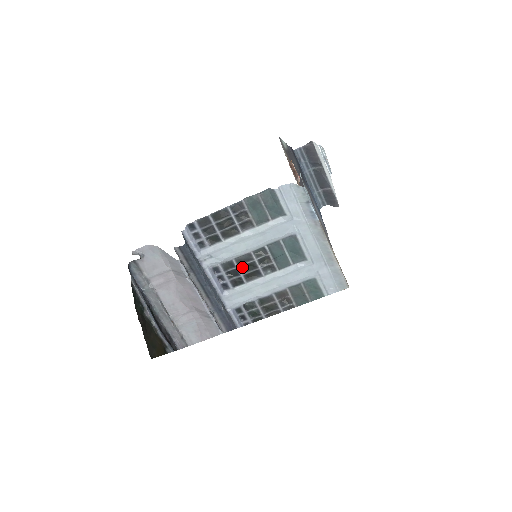
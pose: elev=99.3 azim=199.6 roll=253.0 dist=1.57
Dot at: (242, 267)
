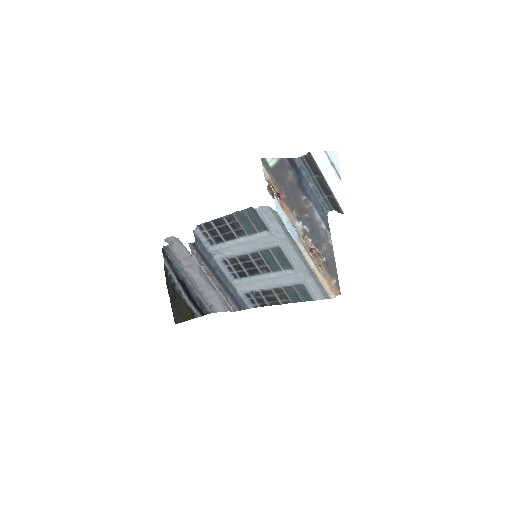
Dot at: (244, 264)
